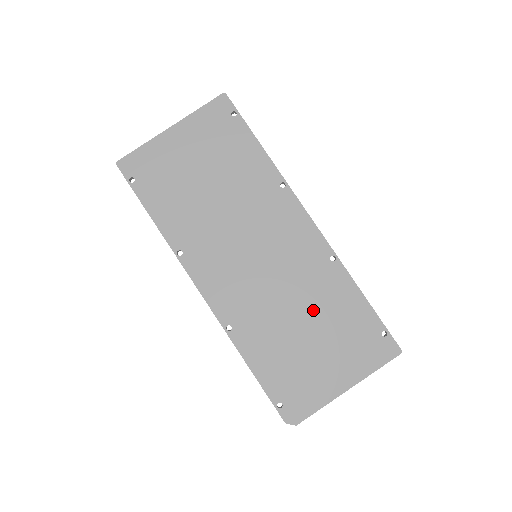
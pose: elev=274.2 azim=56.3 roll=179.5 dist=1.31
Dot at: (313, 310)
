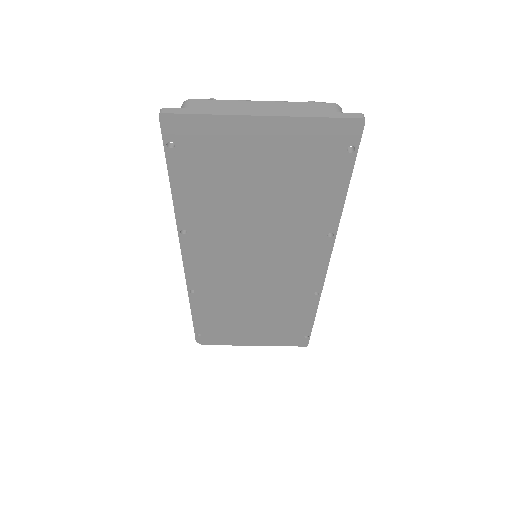
Dot at: (270, 310)
